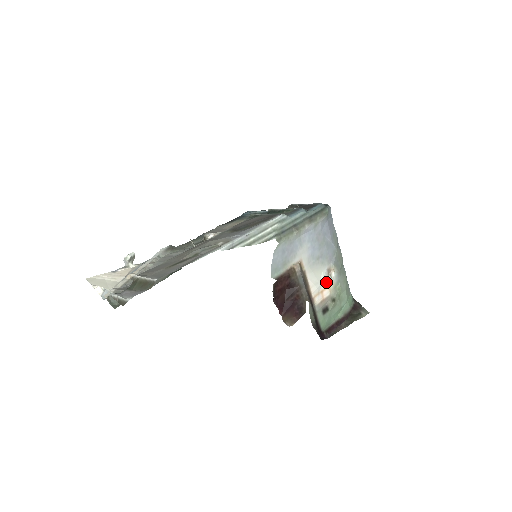
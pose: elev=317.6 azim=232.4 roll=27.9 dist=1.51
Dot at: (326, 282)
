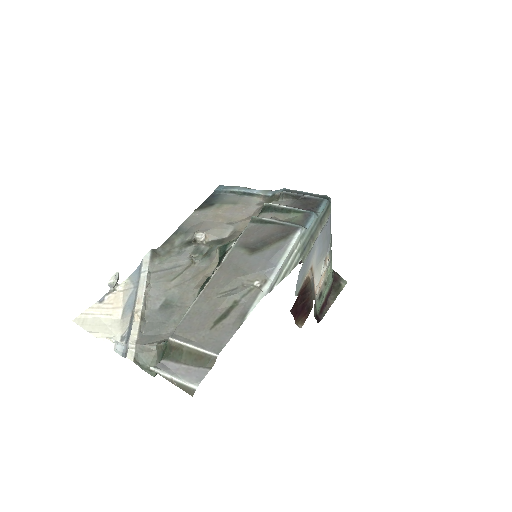
Dot at: (323, 272)
